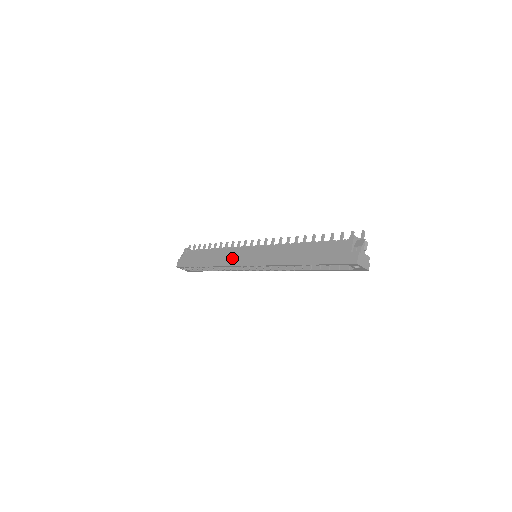
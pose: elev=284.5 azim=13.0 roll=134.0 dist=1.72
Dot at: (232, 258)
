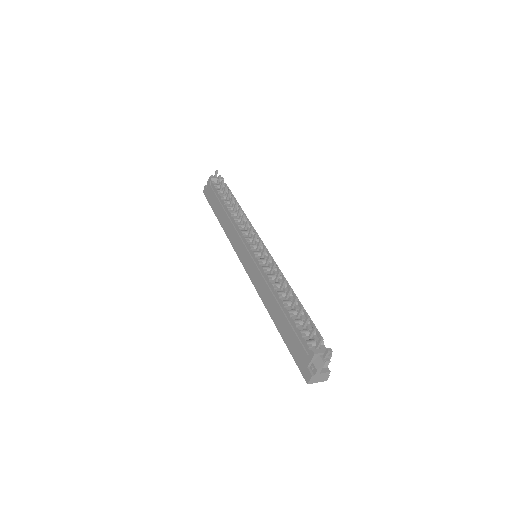
Dot at: (236, 243)
